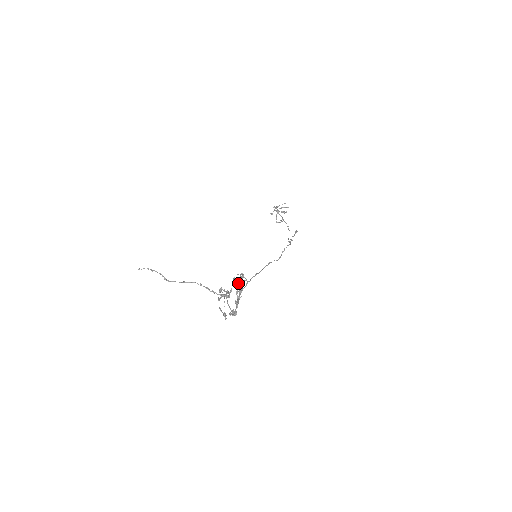
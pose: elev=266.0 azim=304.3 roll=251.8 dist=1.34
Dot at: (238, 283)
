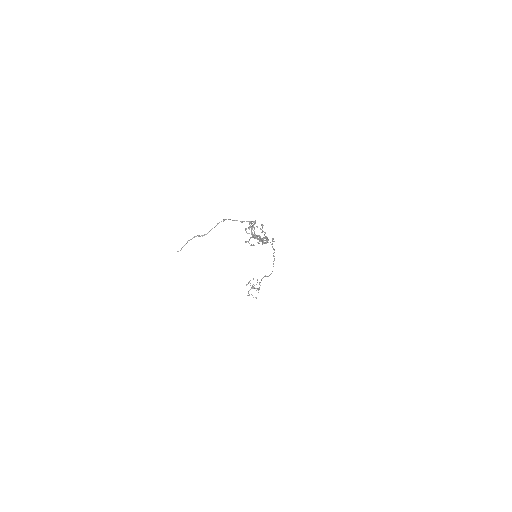
Dot at: occluded
